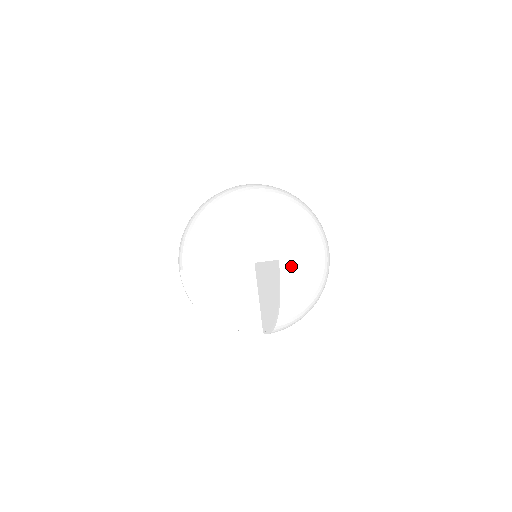
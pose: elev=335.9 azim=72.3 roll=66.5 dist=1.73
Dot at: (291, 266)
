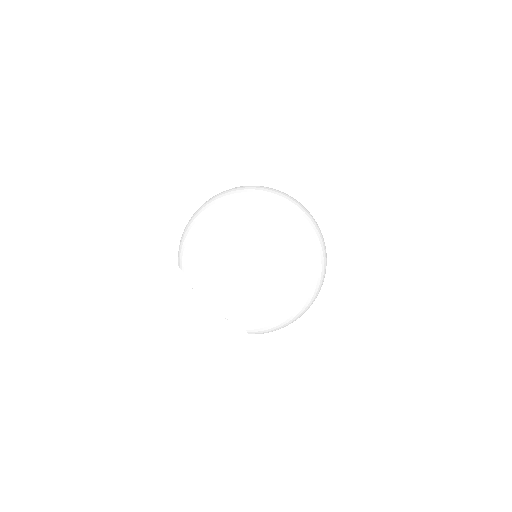
Dot at: (254, 291)
